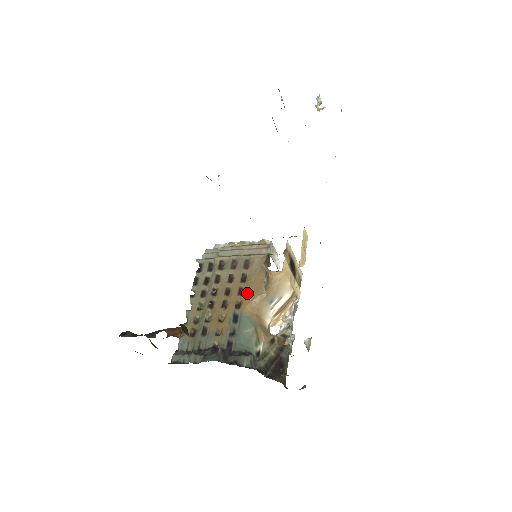
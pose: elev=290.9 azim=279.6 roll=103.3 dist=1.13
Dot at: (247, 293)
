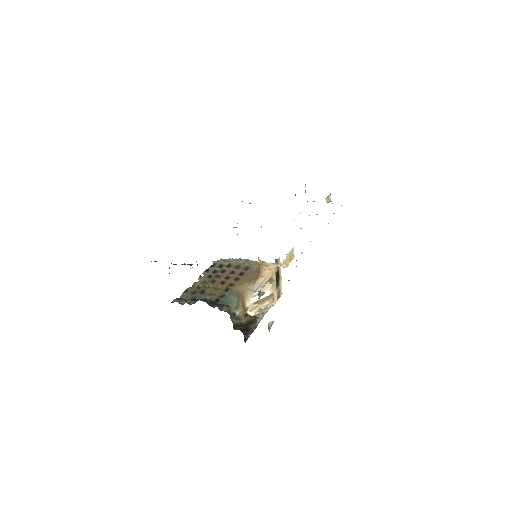
Dot at: (241, 280)
